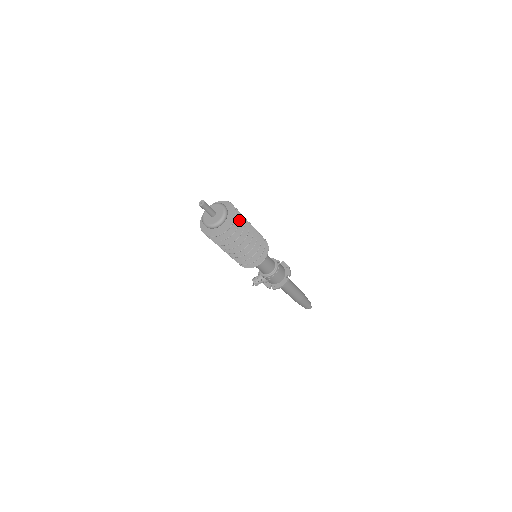
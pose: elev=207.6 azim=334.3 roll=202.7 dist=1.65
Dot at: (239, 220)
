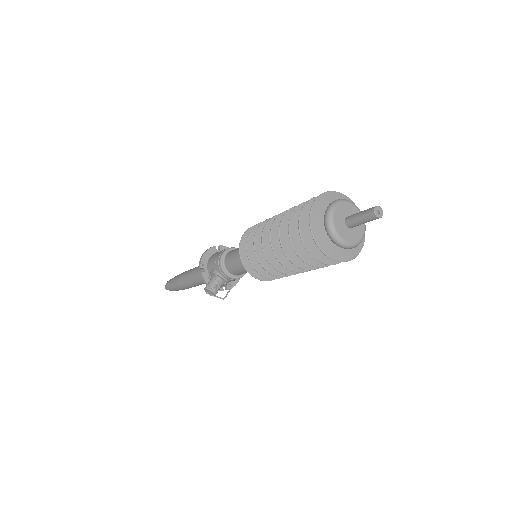
Dot at: occluded
